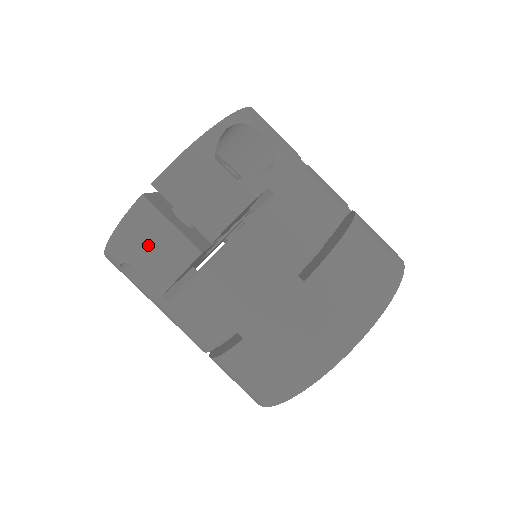
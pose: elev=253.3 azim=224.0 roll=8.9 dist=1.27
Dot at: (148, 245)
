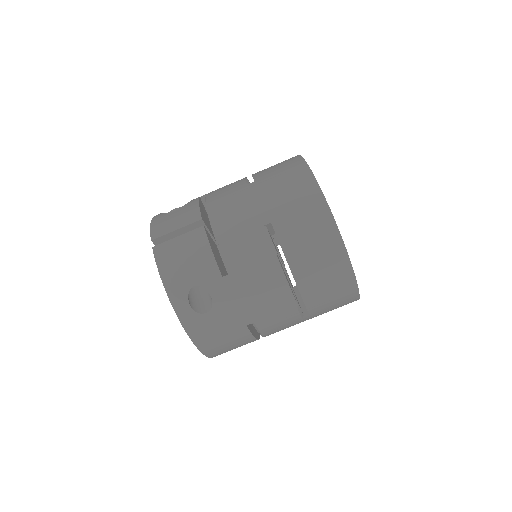
Dot at: (181, 259)
